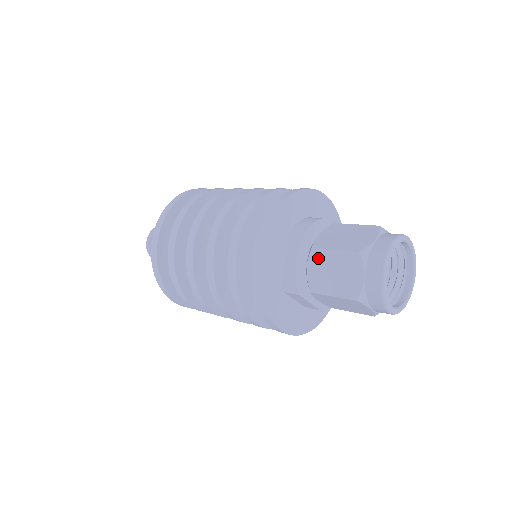
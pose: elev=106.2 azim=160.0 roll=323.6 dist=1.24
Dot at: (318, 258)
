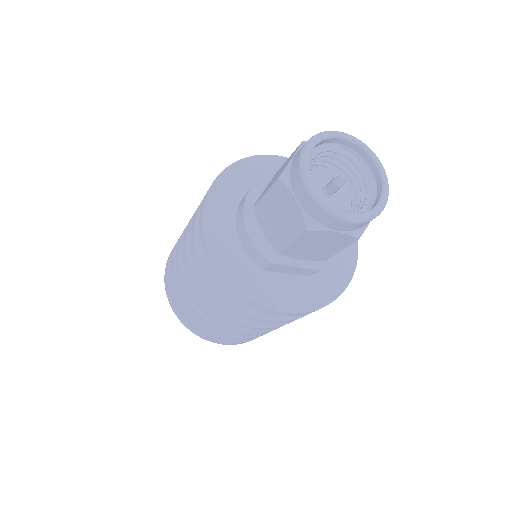
Dot at: (261, 214)
